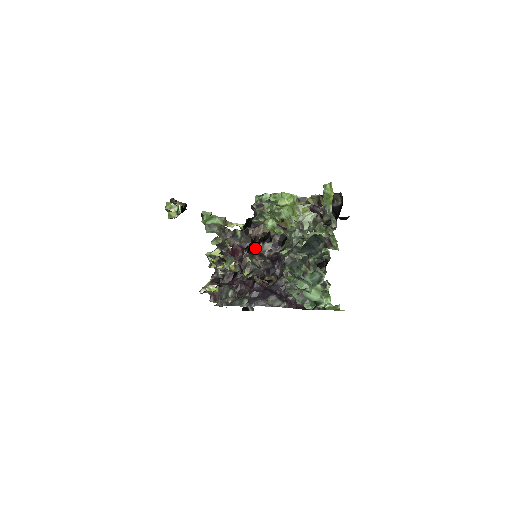
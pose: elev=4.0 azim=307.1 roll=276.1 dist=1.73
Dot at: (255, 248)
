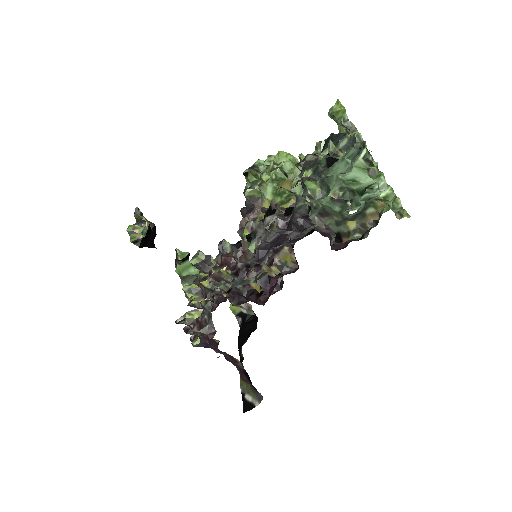
Dot at: occluded
